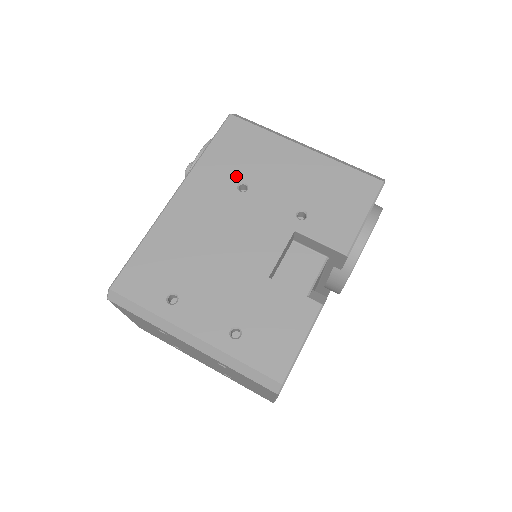
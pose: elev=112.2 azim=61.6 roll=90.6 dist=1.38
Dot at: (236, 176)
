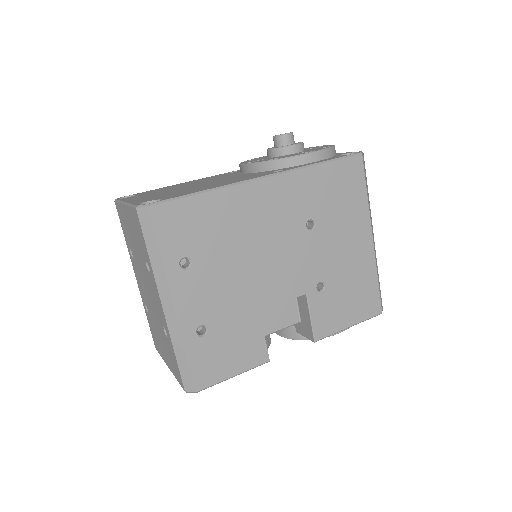
Dot at: (316, 211)
